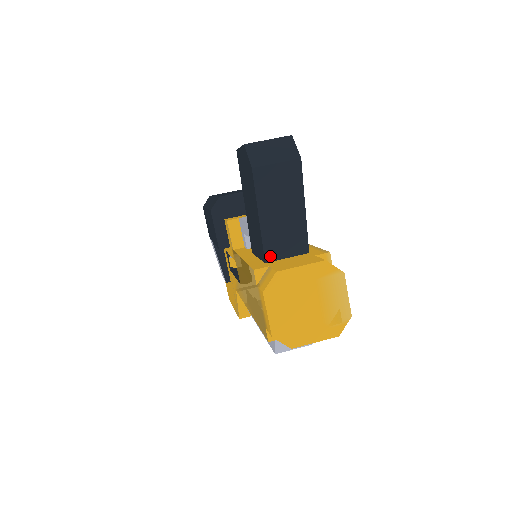
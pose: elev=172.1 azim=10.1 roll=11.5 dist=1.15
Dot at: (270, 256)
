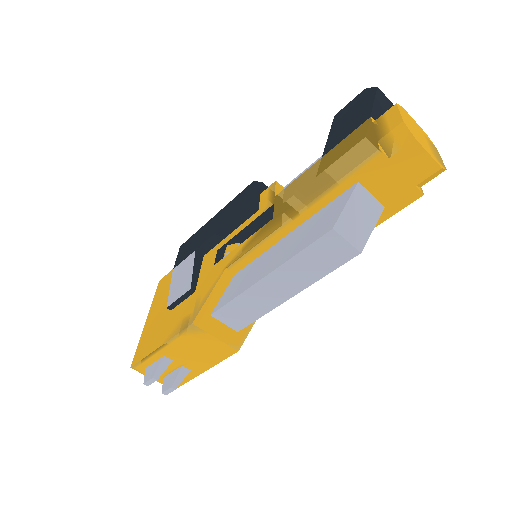
Dot at: occluded
